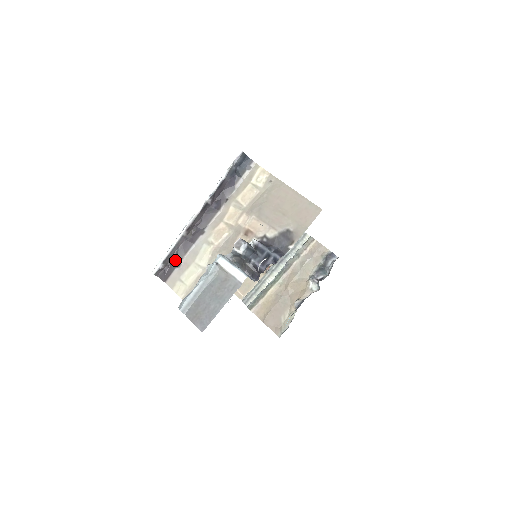
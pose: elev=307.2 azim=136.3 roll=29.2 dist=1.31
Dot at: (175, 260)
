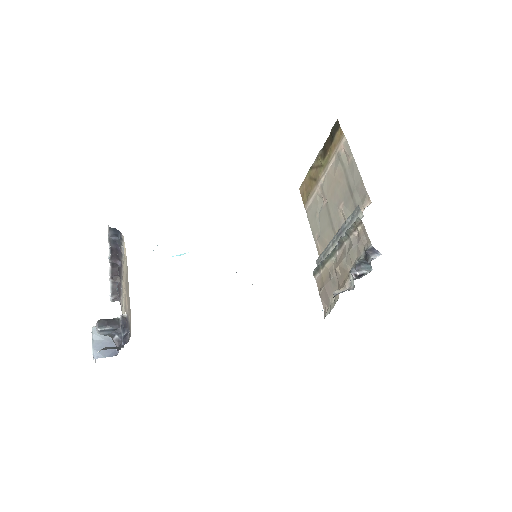
Dot at: (119, 295)
